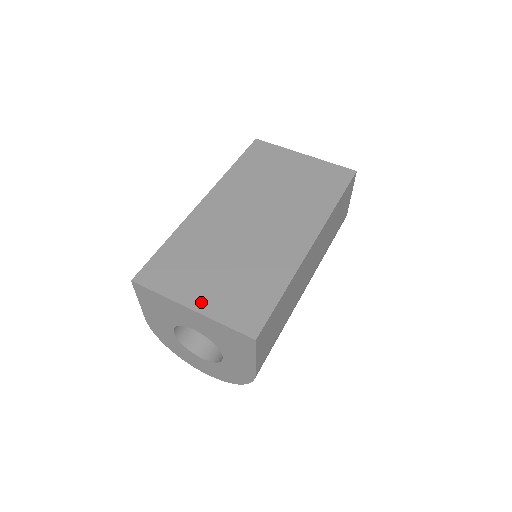
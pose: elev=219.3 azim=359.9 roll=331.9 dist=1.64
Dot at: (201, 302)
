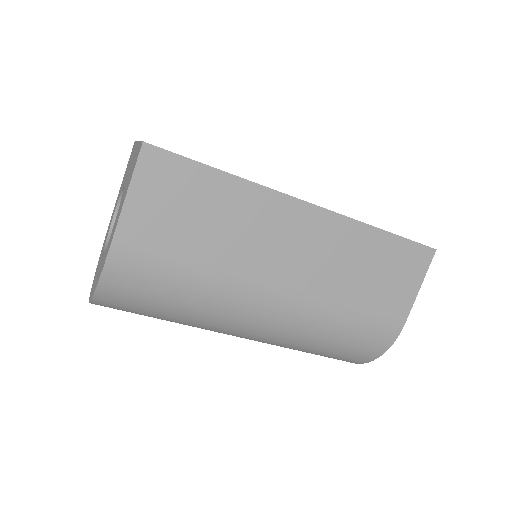
Dot at: occluded
